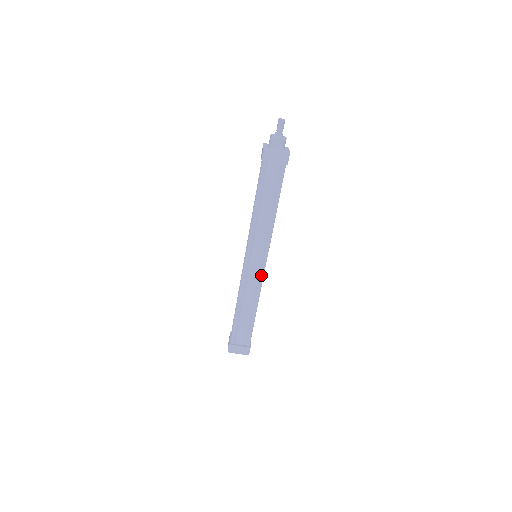
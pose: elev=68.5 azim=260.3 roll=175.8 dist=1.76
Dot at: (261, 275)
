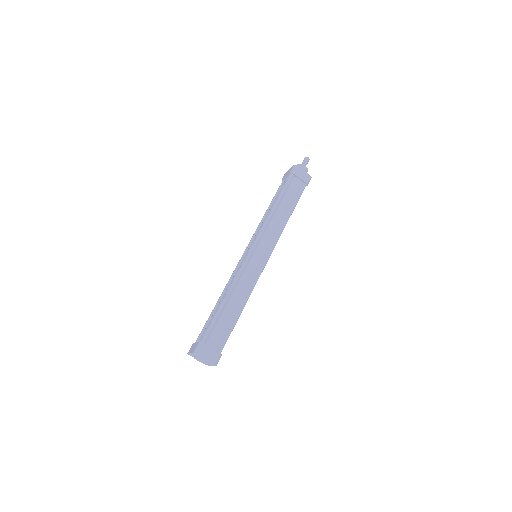
Dot at: (260, 270)
